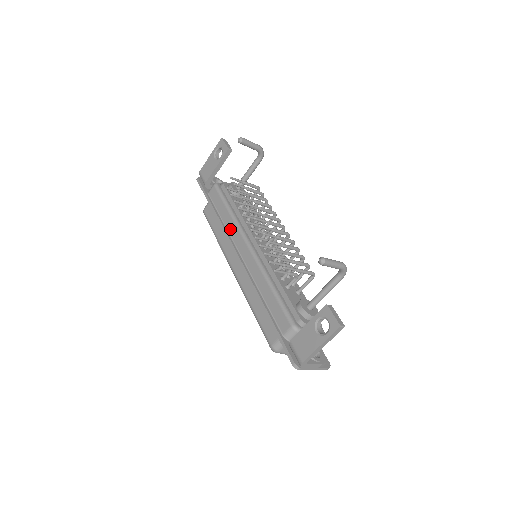
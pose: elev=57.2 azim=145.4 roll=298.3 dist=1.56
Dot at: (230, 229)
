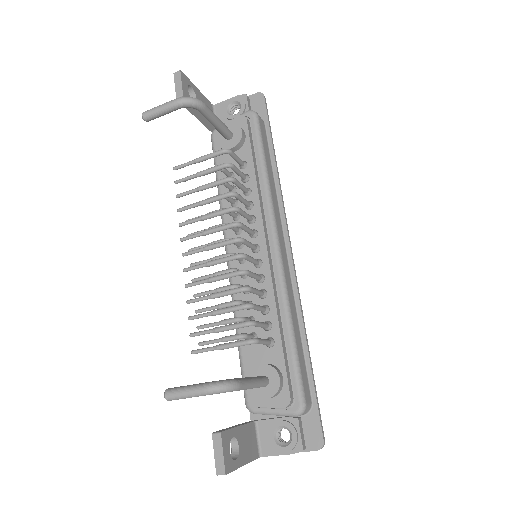
Dot at: occluded
